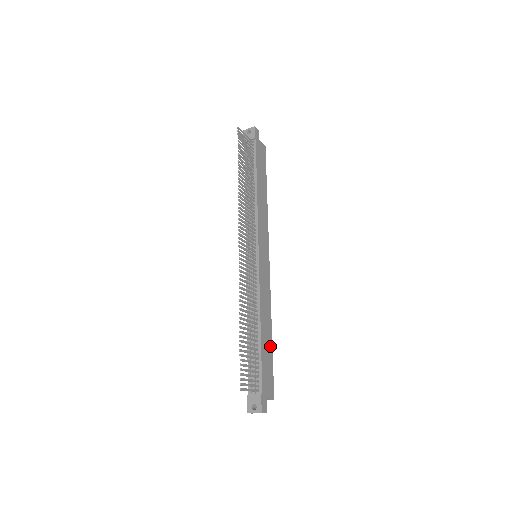
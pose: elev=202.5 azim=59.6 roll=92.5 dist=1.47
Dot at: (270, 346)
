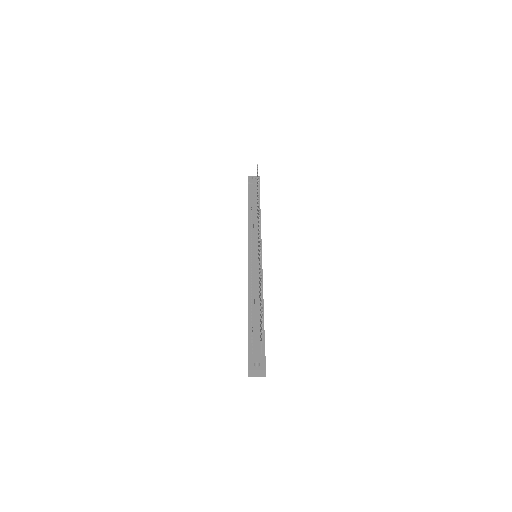
Dot at: occluded
